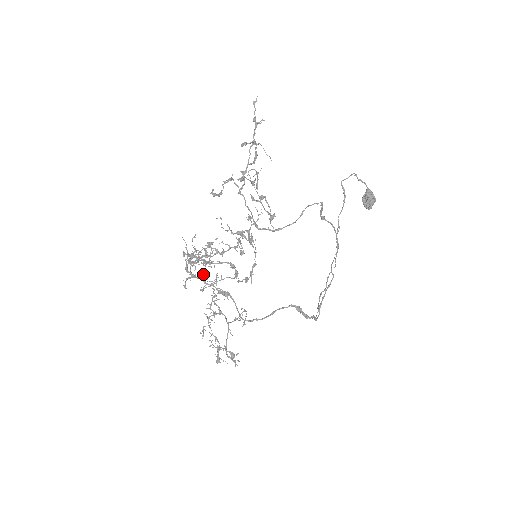
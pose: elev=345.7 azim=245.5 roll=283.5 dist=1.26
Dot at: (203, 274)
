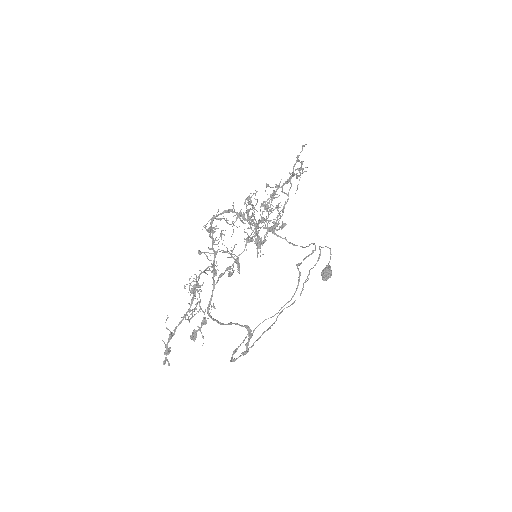
Dot at: occluded
